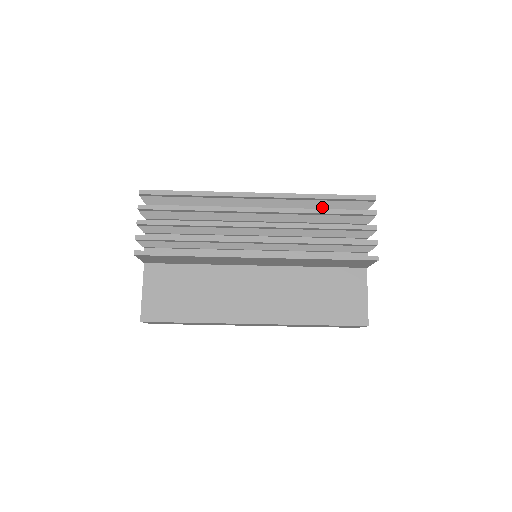
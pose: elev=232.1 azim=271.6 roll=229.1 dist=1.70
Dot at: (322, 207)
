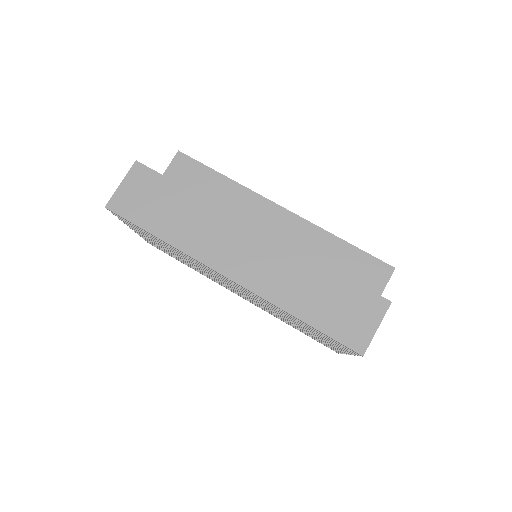
Dot at: occluded
